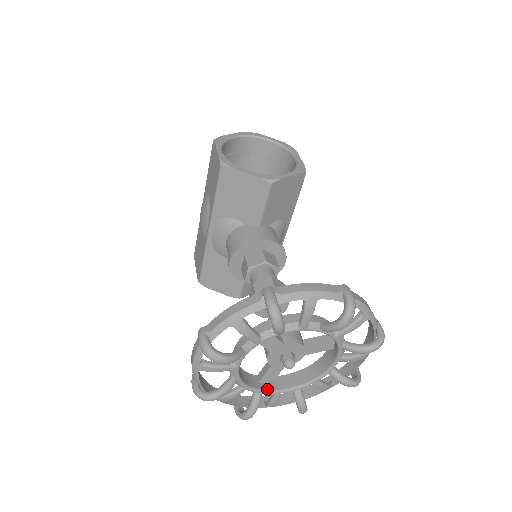
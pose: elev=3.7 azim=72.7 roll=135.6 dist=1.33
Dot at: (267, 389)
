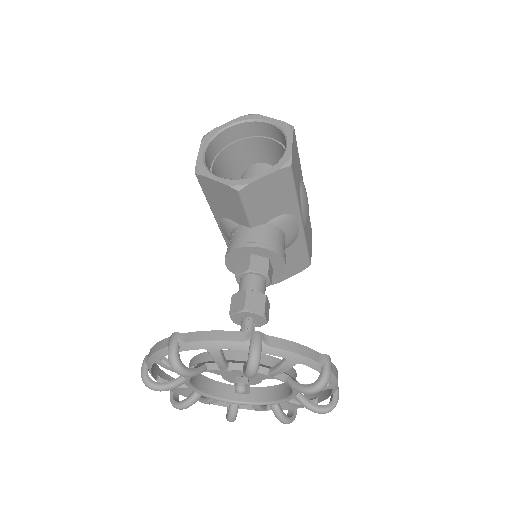
Dot at: (242, 400)
